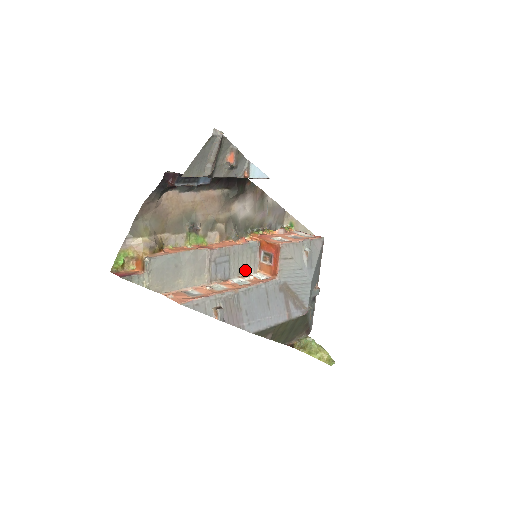
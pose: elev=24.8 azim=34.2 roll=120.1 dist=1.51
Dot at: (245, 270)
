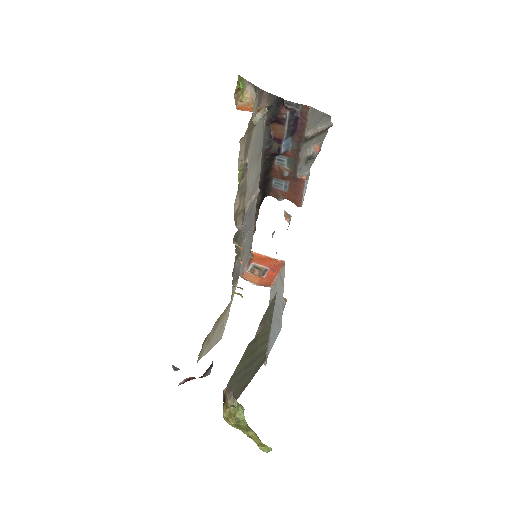
Dot at: (242, 258)
